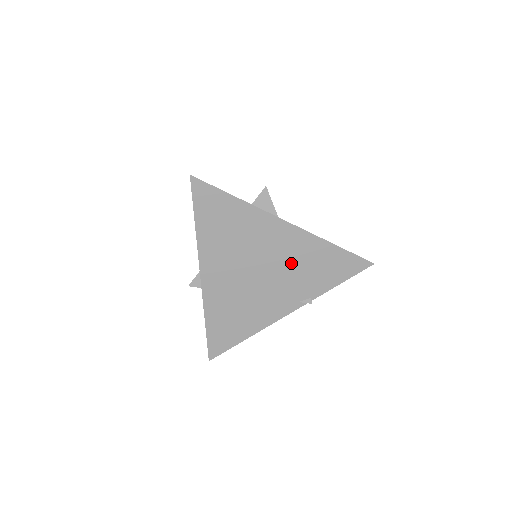
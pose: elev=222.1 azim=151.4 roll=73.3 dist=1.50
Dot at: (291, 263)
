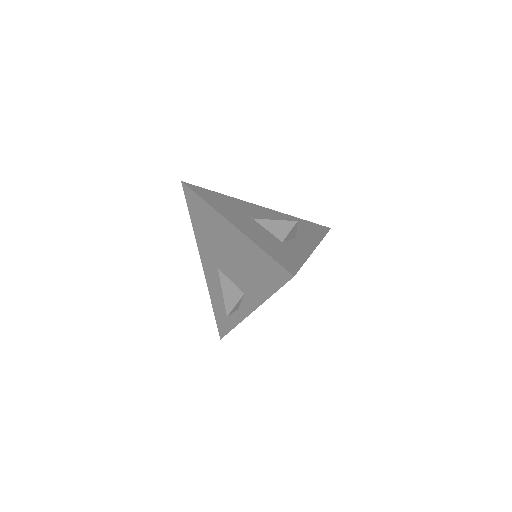
Dot at: occluded
